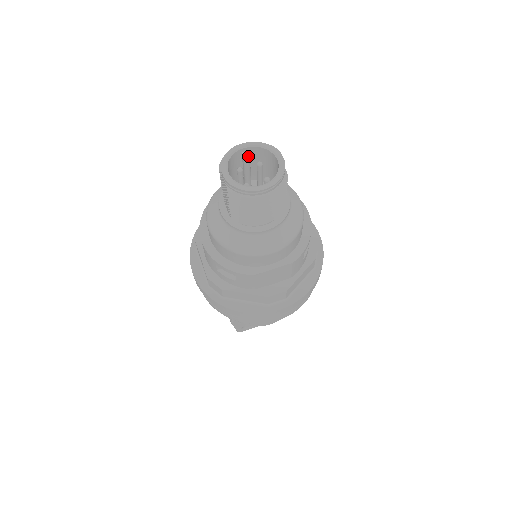
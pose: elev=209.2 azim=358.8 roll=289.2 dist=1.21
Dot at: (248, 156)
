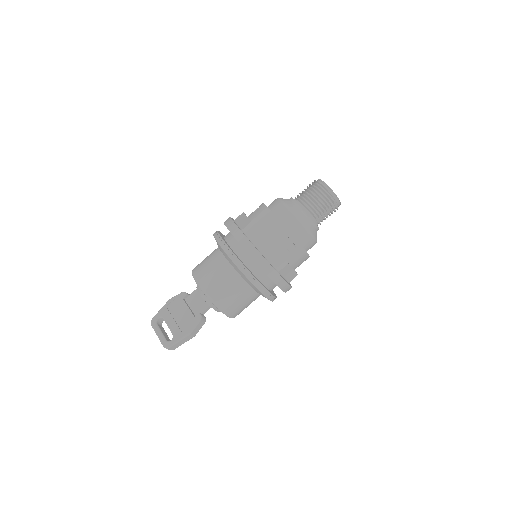
Dot at: occluded
